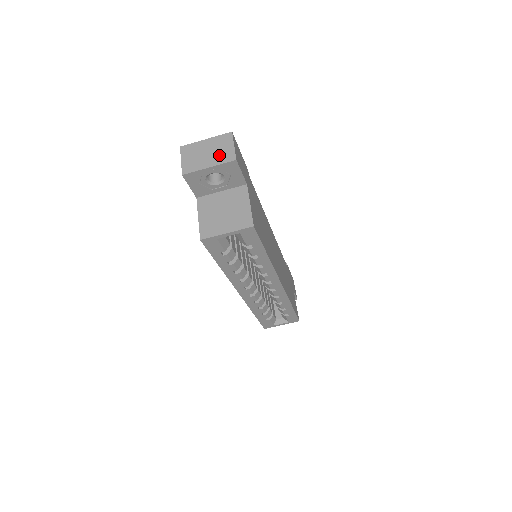
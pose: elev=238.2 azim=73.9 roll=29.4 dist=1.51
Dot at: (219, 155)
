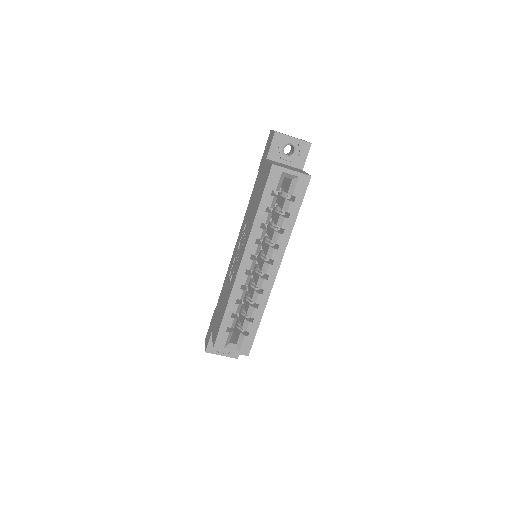
Dot at: occluded
